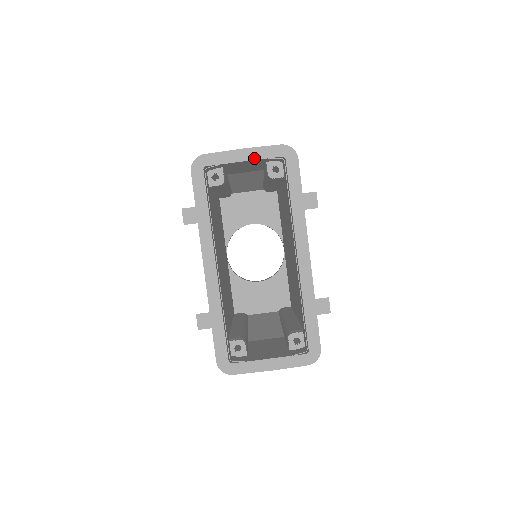
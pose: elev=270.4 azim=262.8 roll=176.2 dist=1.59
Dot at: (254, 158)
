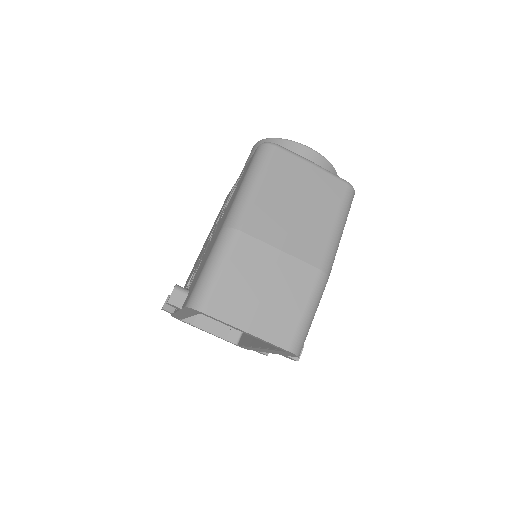
Dot at: occluded
